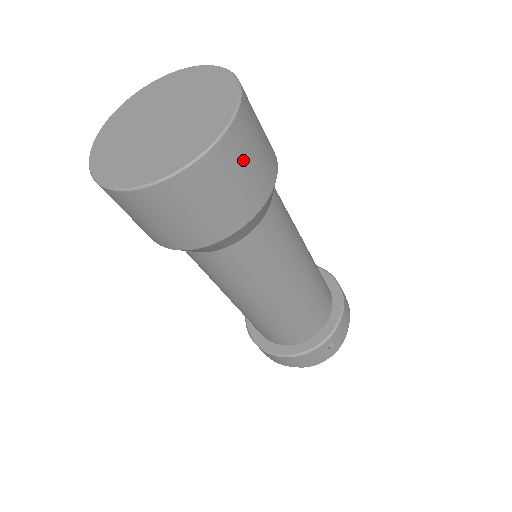
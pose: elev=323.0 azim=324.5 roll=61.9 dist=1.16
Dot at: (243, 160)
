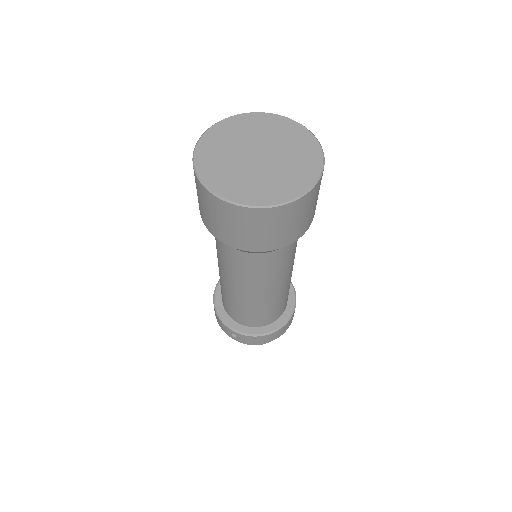
Dot at: occluded
